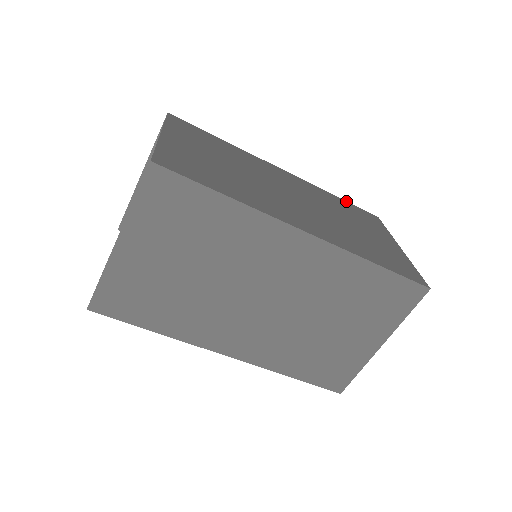
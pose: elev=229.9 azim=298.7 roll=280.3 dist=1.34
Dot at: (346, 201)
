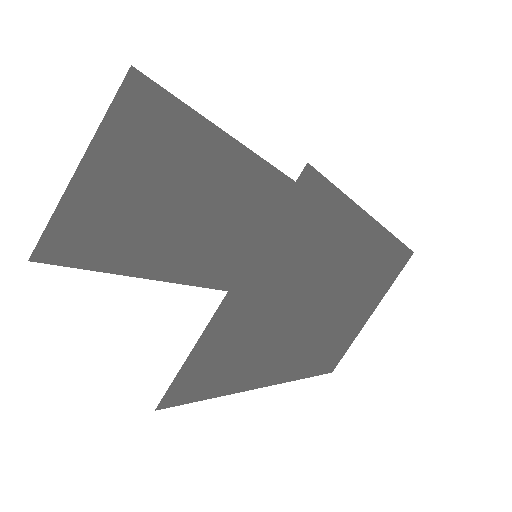
Dot at: occluded
